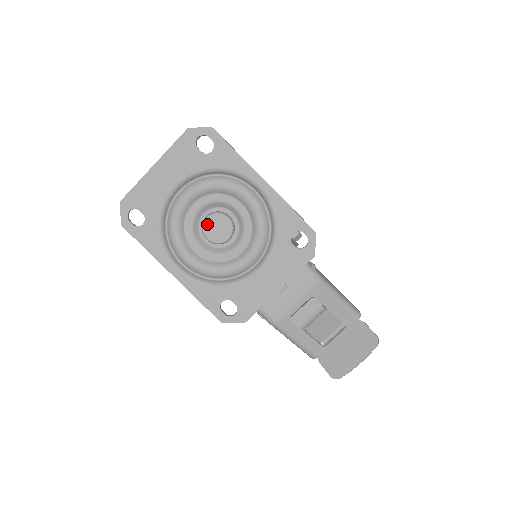
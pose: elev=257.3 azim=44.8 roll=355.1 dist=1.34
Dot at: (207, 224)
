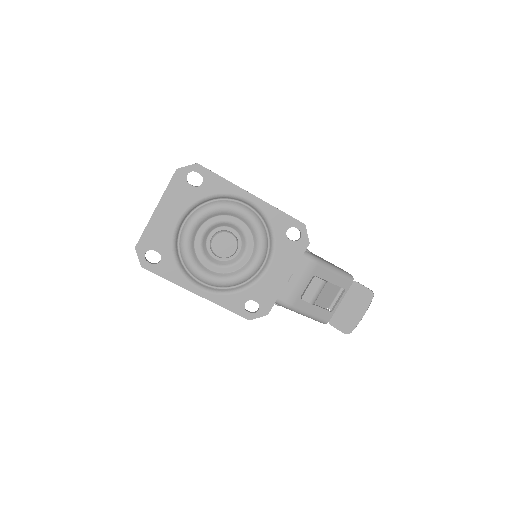
Dot at: (214, 244)
